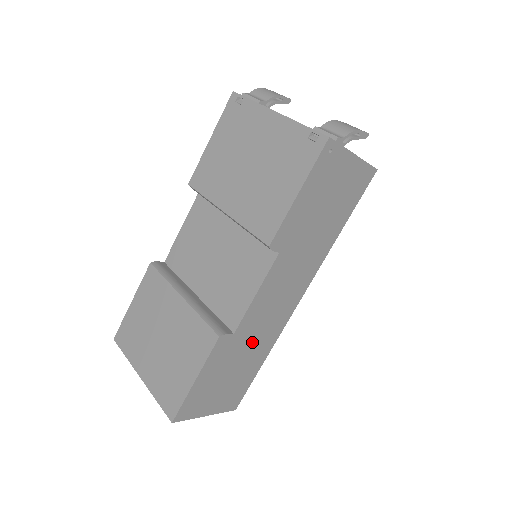
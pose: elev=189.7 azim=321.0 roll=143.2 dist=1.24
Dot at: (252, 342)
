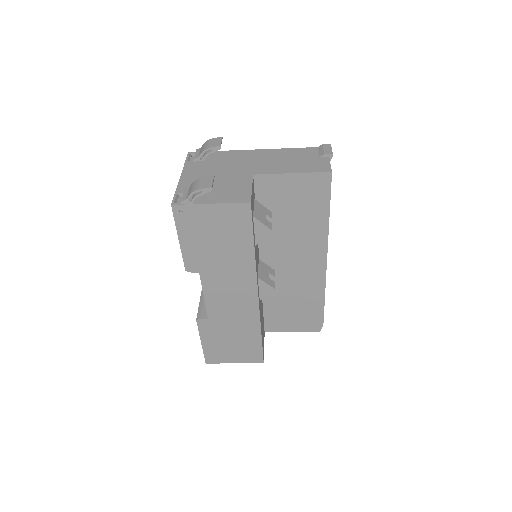
Dot at: (233, 323)
